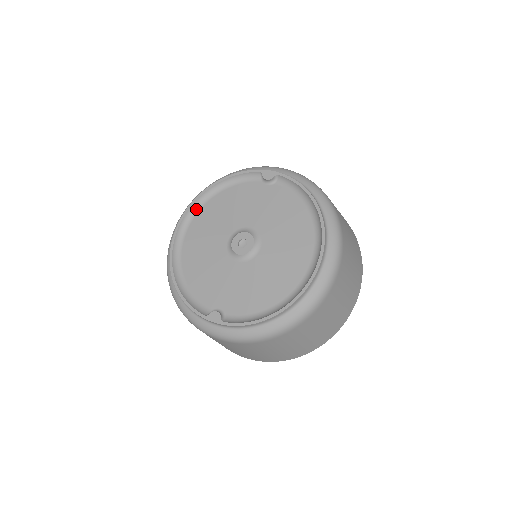
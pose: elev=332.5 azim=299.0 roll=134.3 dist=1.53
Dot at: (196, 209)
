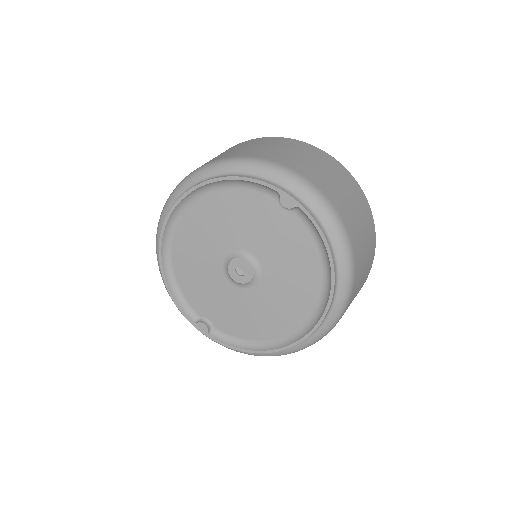
Dot at: (192, 199)
